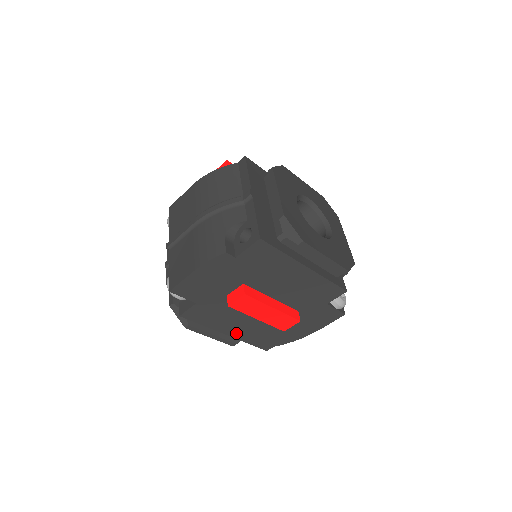
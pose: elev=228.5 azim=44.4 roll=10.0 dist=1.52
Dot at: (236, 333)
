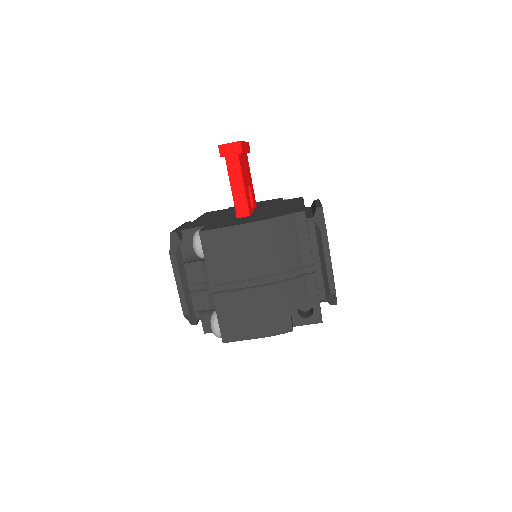
Dot at: occluded
